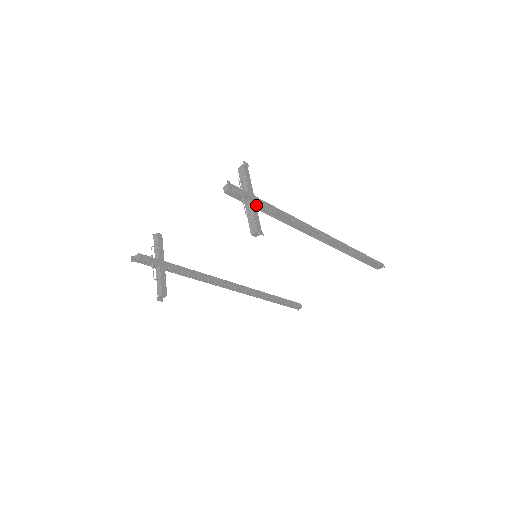
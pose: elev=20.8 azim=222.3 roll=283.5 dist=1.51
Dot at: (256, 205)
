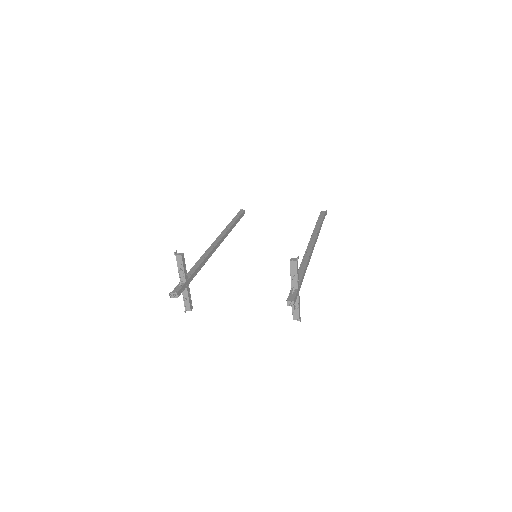
Dot at: occluded
